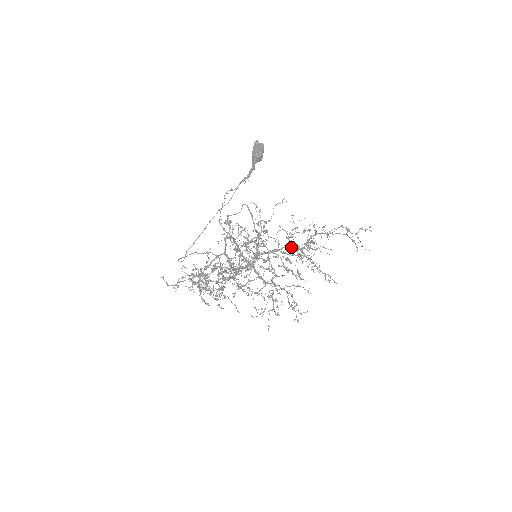
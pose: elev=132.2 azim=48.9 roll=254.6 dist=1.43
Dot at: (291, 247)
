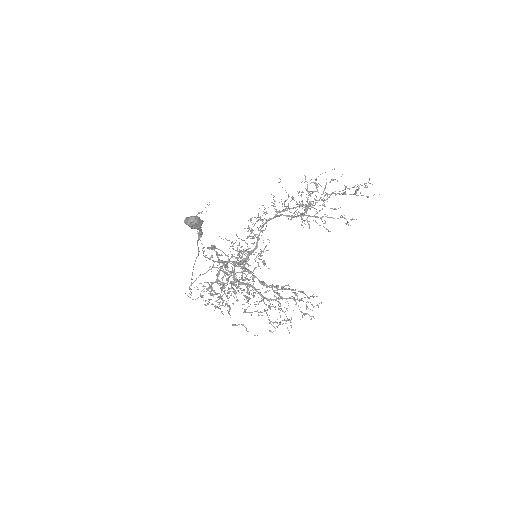
Dot at: (291, 218)
